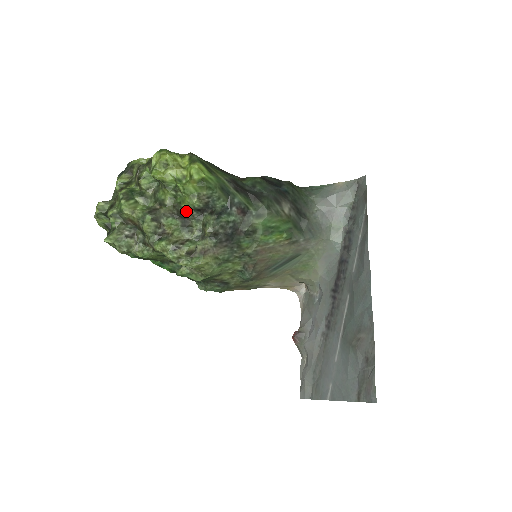
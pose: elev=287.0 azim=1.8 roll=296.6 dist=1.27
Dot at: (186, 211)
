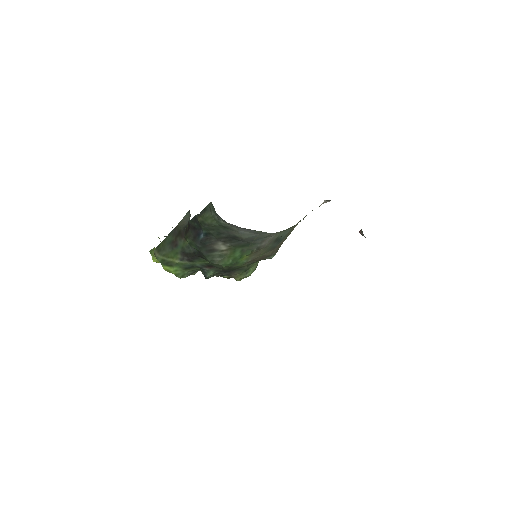
Dot at: occluded
